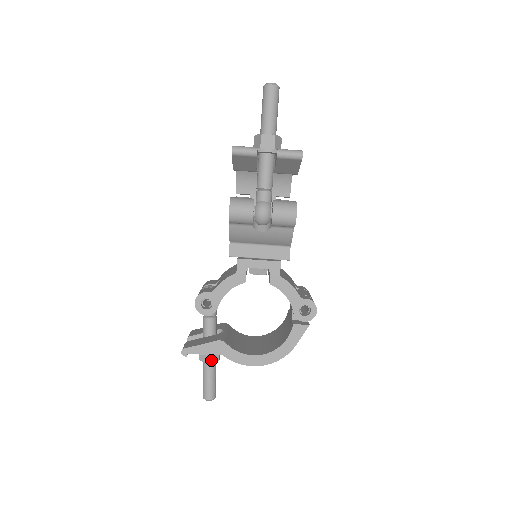
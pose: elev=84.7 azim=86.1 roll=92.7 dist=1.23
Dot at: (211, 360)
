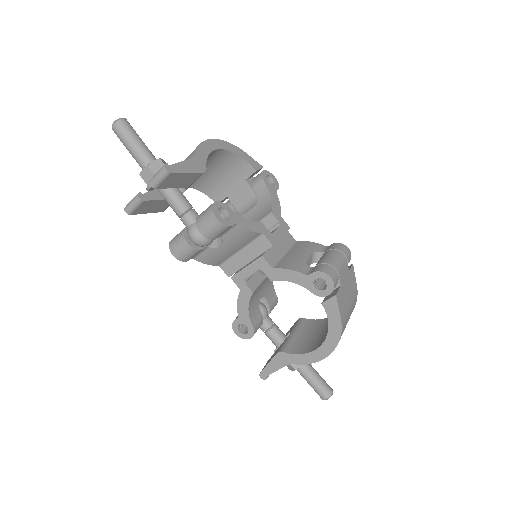
Dot at: (296, 366)
